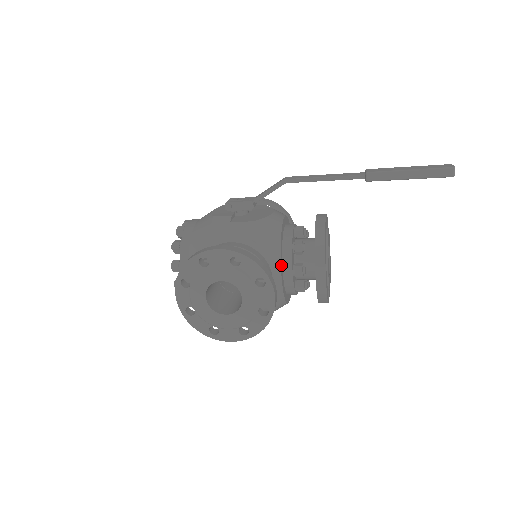
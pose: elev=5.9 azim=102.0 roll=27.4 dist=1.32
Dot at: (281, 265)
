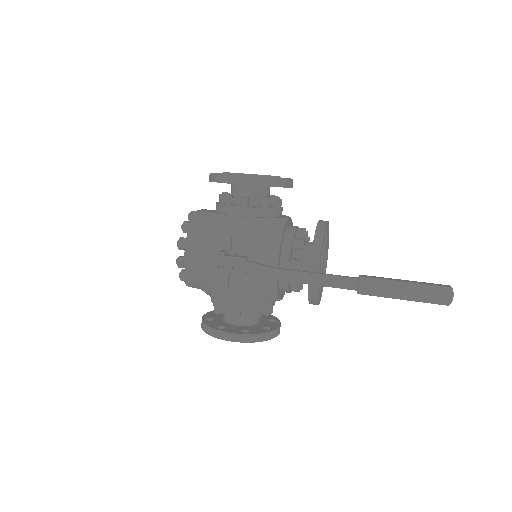
Dot at: (281, 297)
